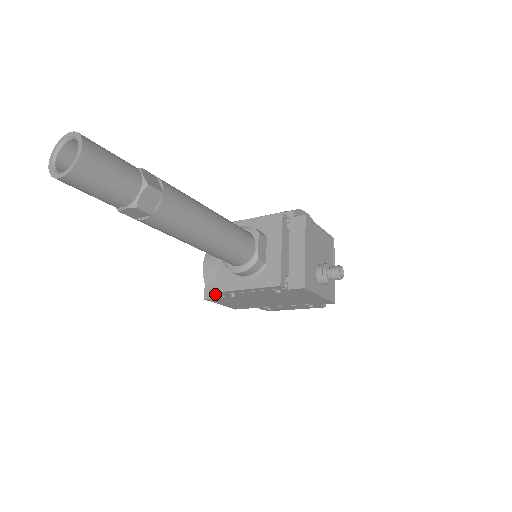
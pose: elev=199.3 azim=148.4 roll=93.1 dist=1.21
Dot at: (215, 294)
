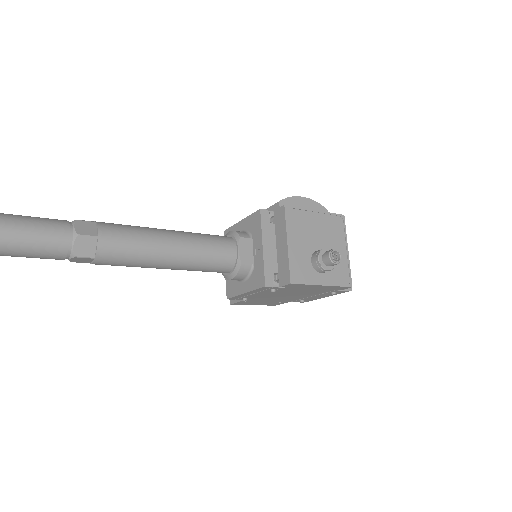
Dot at: occluded
